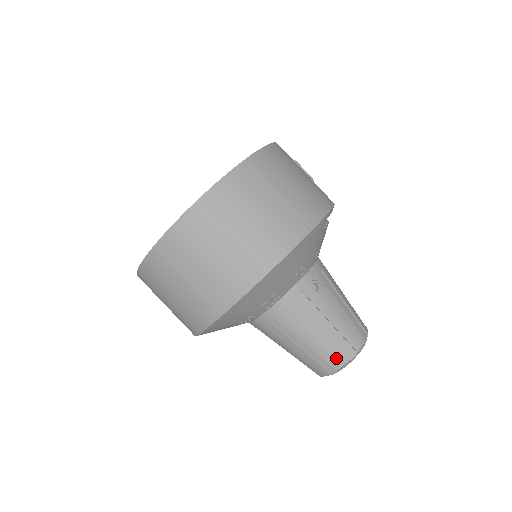
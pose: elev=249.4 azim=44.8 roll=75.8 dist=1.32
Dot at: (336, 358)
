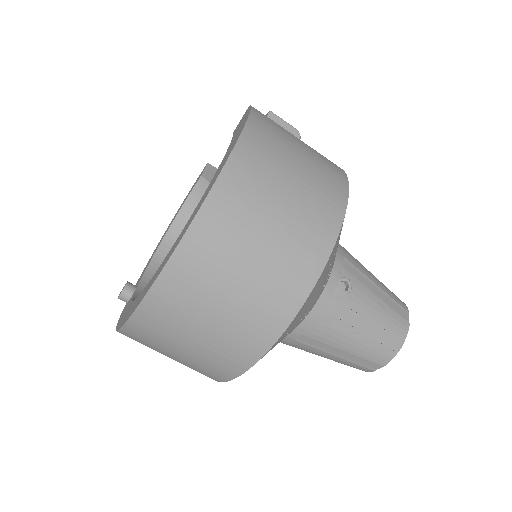
Dot at: (382, 355)
